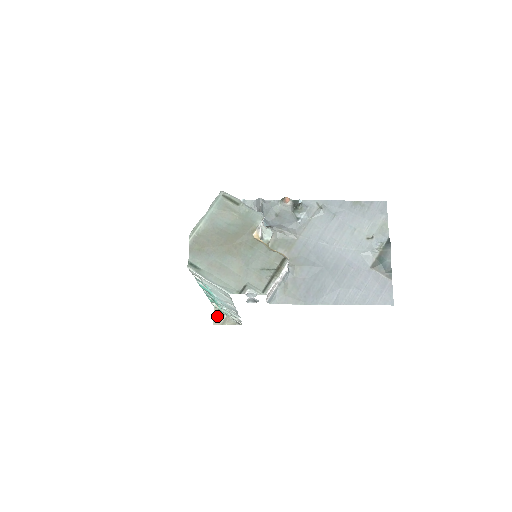
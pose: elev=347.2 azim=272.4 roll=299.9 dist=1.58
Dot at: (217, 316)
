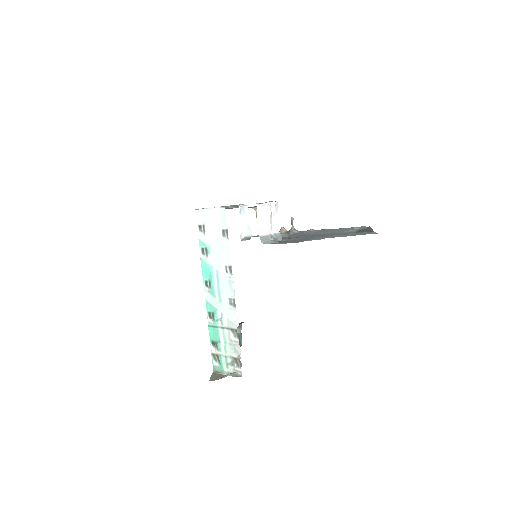
Dot at: (215, 375)
